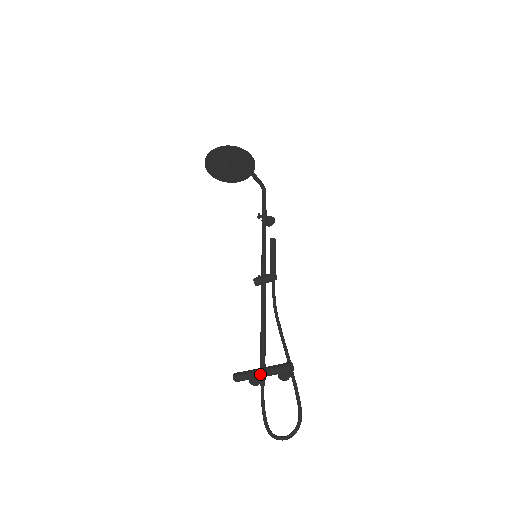
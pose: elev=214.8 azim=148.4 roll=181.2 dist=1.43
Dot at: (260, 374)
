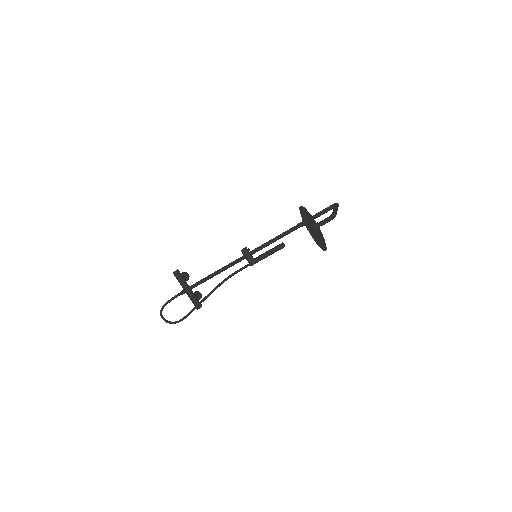
Dot at: (185, 291)
